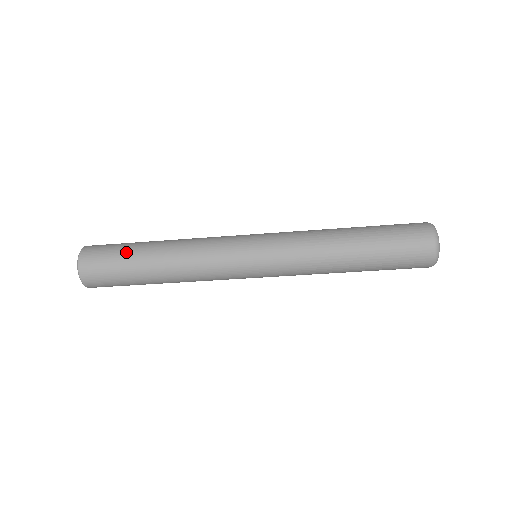
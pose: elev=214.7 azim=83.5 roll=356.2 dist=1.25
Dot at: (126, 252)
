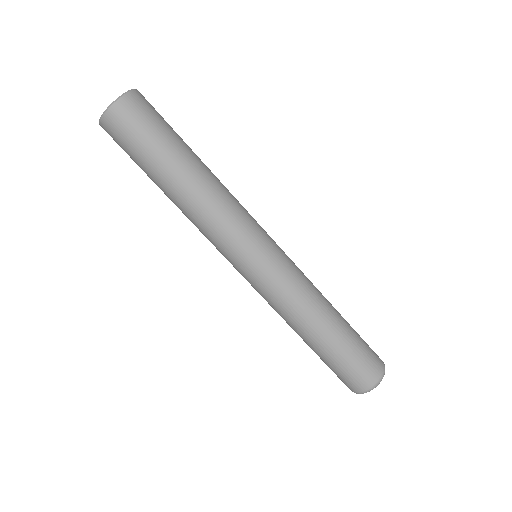
Dot at: occluded
